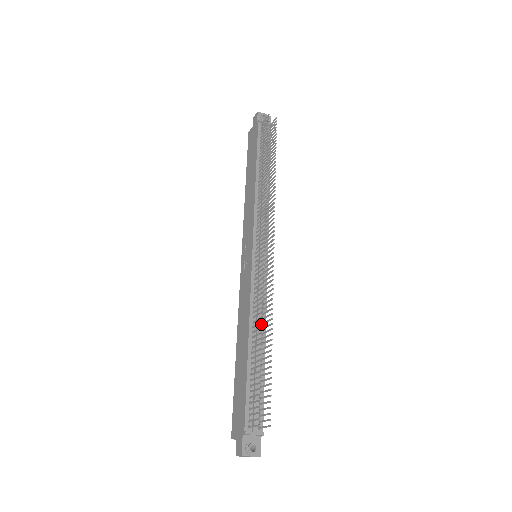
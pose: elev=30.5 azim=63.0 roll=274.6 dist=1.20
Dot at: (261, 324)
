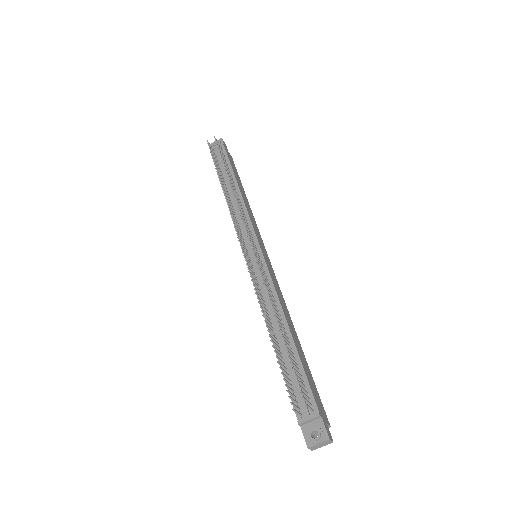
Dot at: occluded
